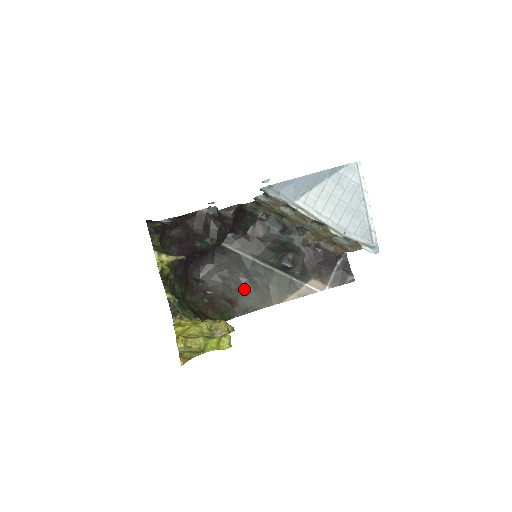
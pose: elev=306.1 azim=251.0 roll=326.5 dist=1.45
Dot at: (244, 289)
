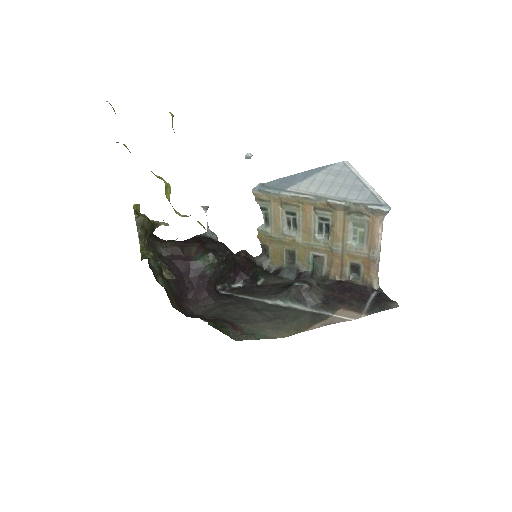
Dot at: (251, 319)
